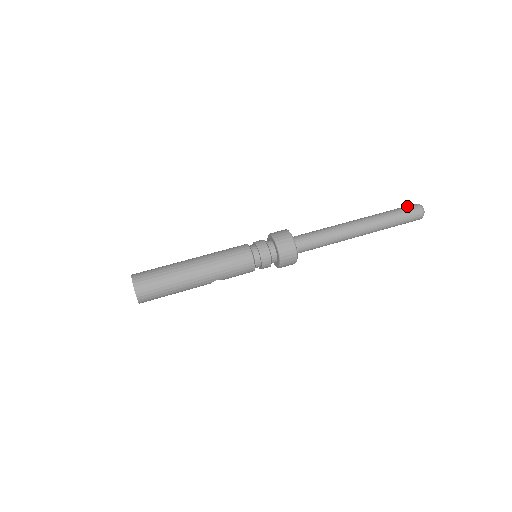
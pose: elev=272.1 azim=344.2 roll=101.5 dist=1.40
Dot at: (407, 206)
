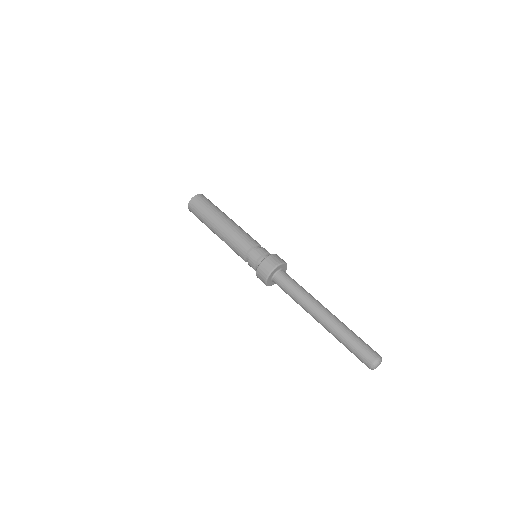
Dot at: (370, 347)
